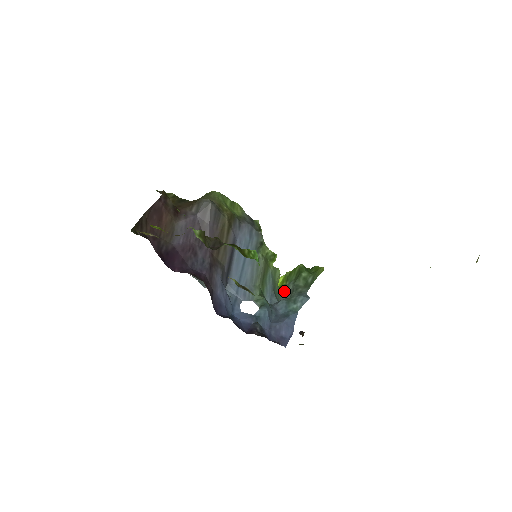
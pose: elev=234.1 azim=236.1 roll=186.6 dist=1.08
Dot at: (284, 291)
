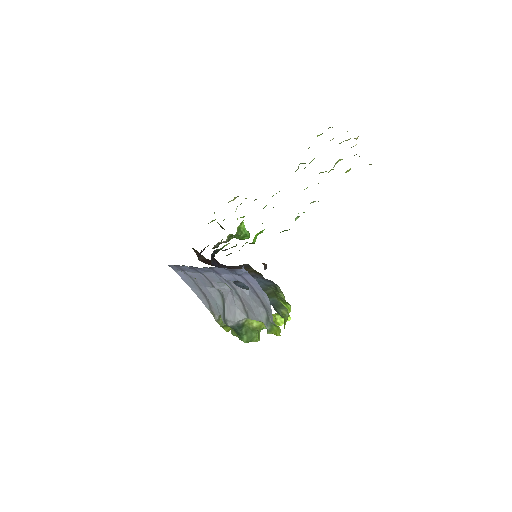
Dot at: occluded
